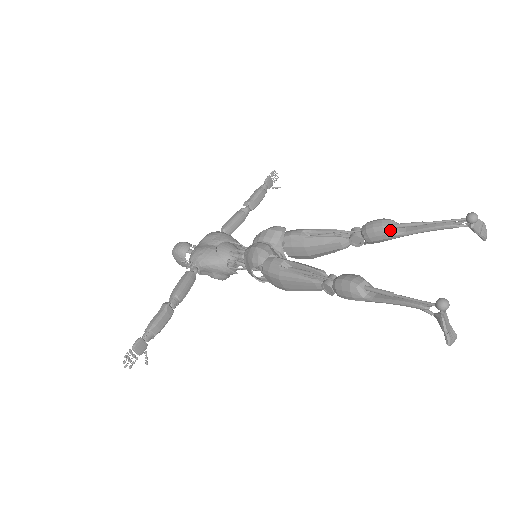
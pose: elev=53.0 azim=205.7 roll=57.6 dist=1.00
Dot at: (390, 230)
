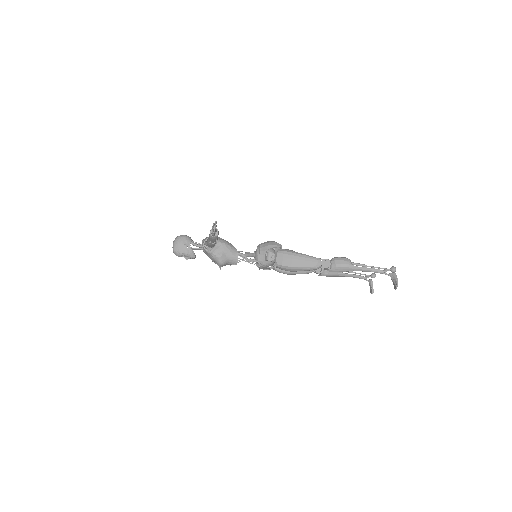
Dot at: occluded
